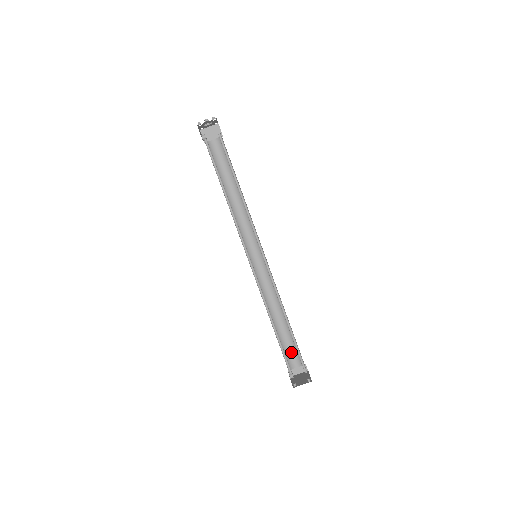
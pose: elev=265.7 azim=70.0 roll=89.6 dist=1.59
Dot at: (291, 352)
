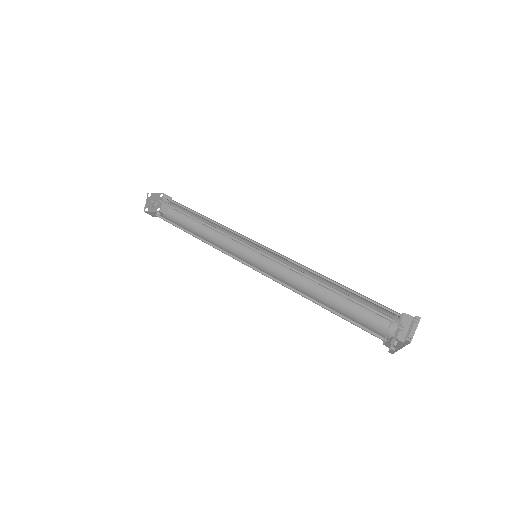
Dot at: (376, 314)
